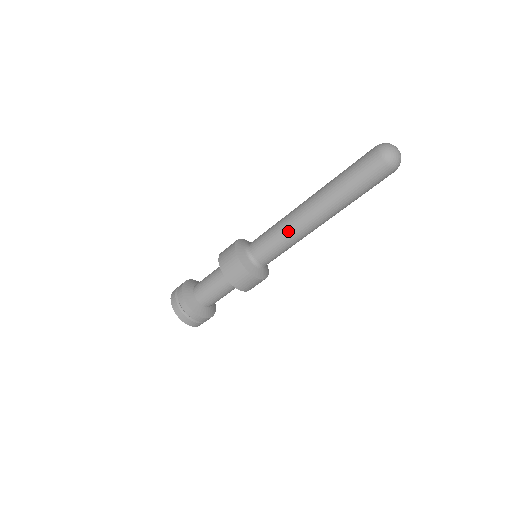
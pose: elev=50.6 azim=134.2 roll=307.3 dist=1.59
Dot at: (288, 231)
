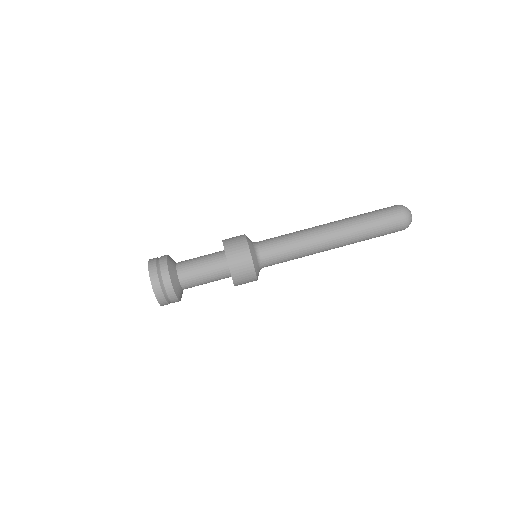
Dot at: (300, 233)
